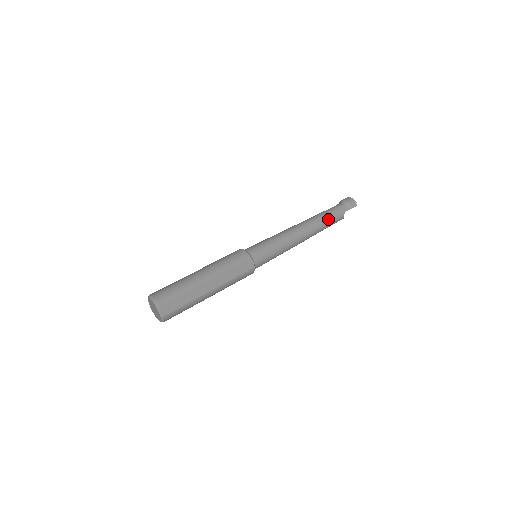
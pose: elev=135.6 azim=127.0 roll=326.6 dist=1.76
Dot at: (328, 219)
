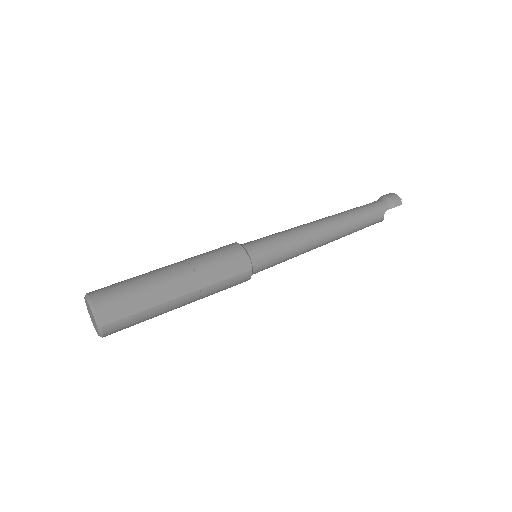
Dot at: (362, 217)
